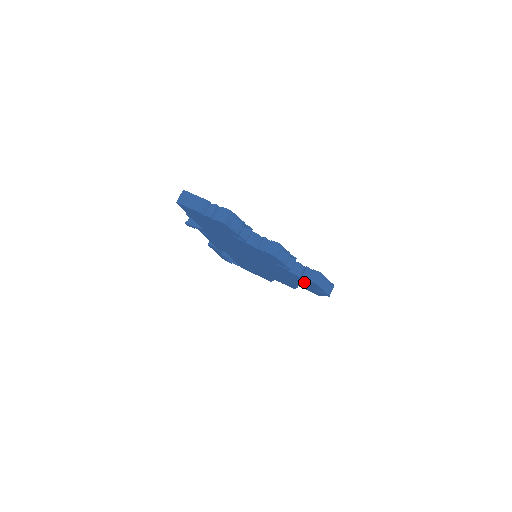
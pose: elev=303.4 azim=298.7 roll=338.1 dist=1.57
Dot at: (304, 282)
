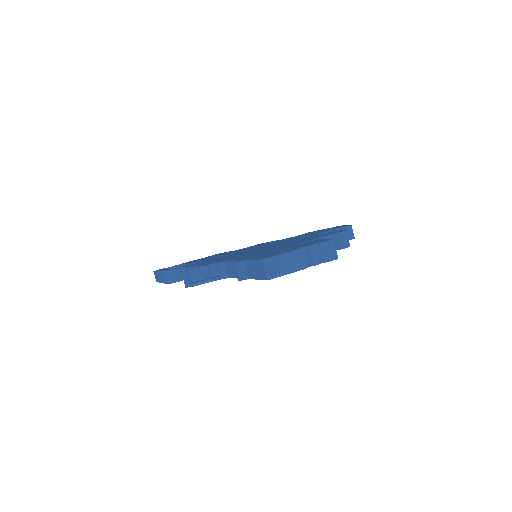
Dot at: occluded
